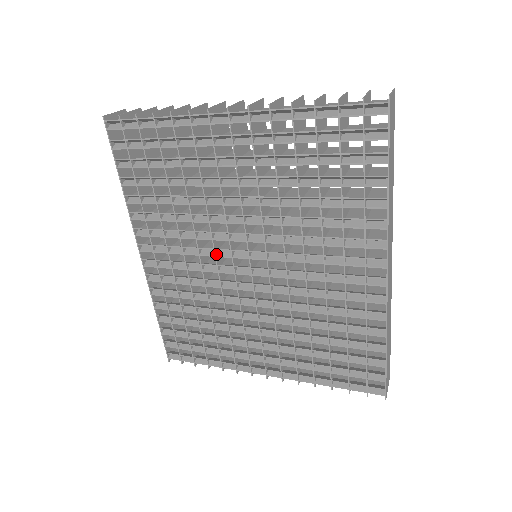
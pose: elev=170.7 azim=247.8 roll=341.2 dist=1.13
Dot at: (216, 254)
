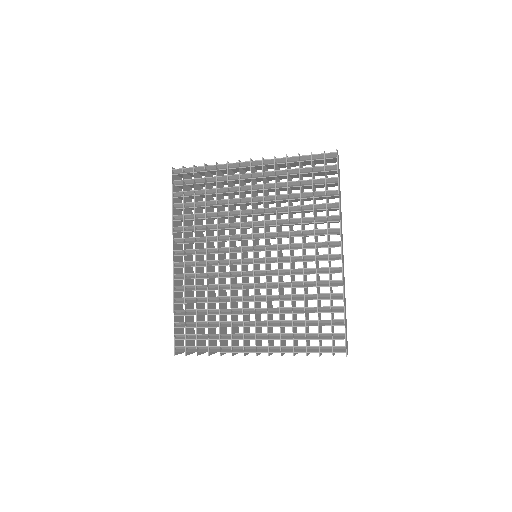
Dot at: (230, 252)
